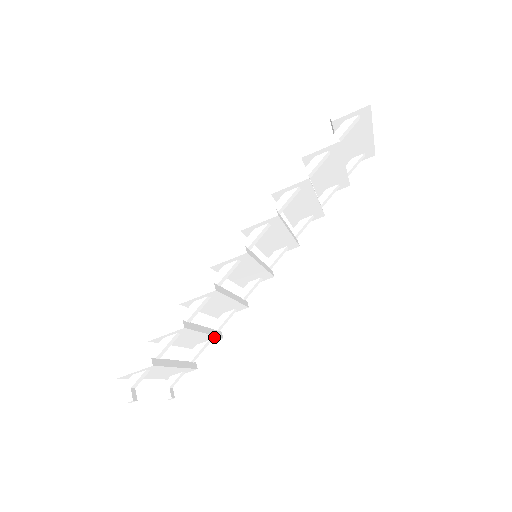
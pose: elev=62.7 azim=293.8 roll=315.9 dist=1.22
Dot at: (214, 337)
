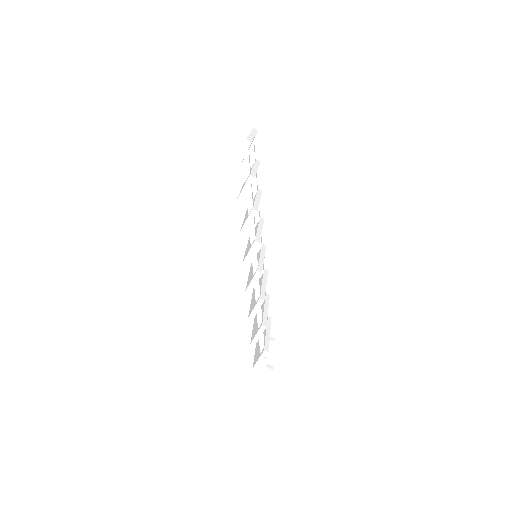
Dot at: occluded
